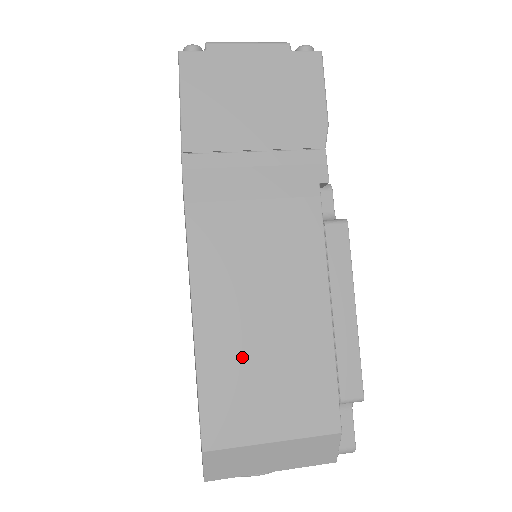
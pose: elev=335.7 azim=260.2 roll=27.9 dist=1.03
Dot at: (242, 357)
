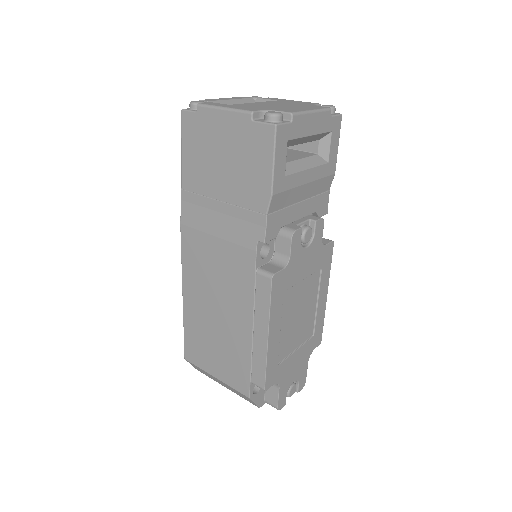
Dot at: (203, 326)
